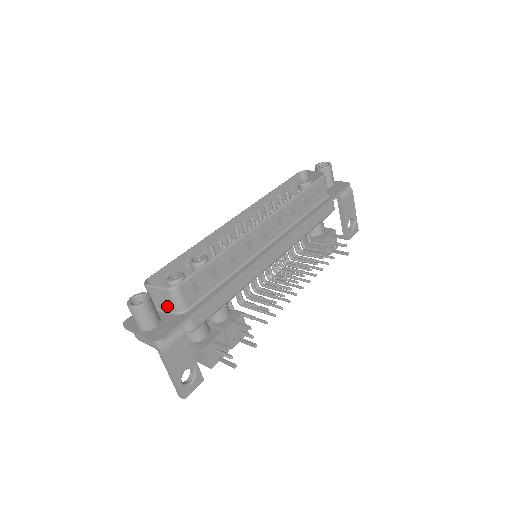
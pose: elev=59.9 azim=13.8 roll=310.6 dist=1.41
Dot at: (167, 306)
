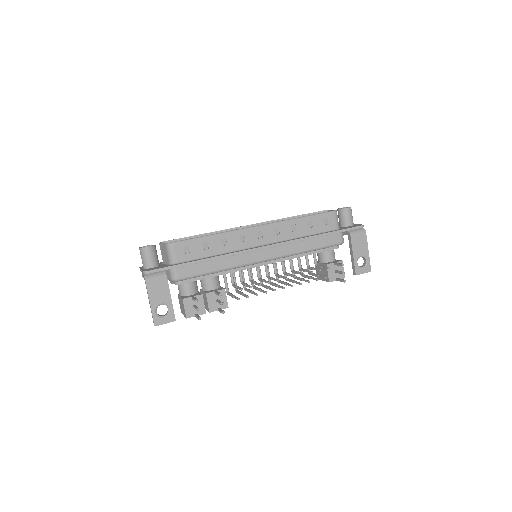
Dot at: (166, 259)
